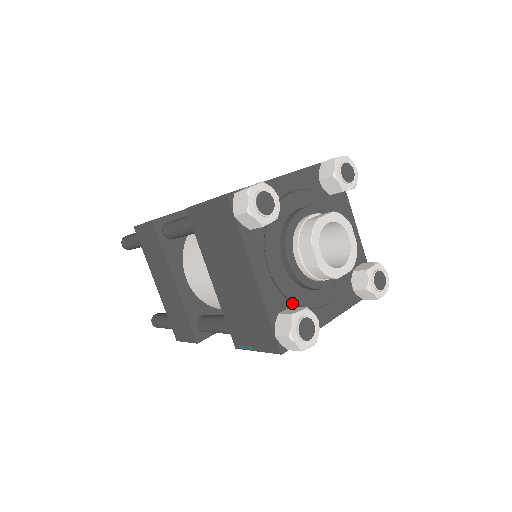
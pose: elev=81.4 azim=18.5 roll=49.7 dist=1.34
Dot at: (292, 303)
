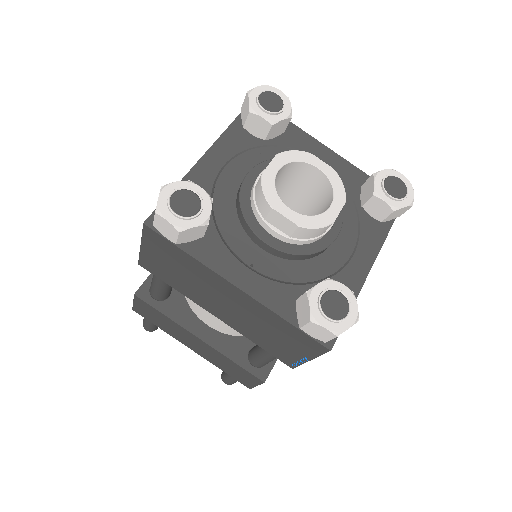
Dot at: (212, 212)
